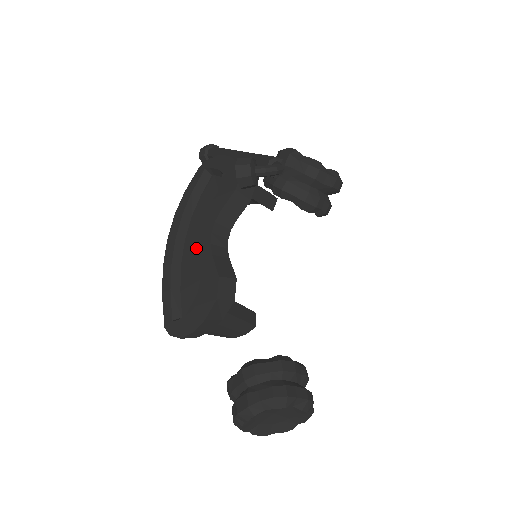
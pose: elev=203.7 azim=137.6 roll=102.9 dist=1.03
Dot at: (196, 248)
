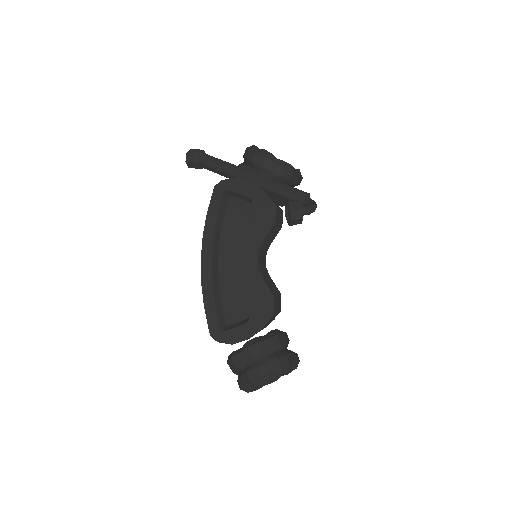
Dot at: (242, 271)
